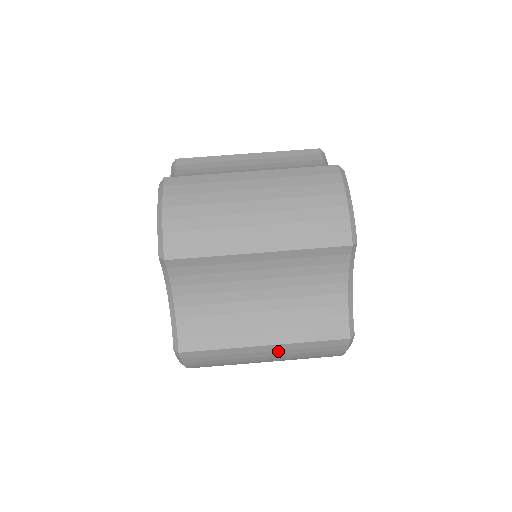
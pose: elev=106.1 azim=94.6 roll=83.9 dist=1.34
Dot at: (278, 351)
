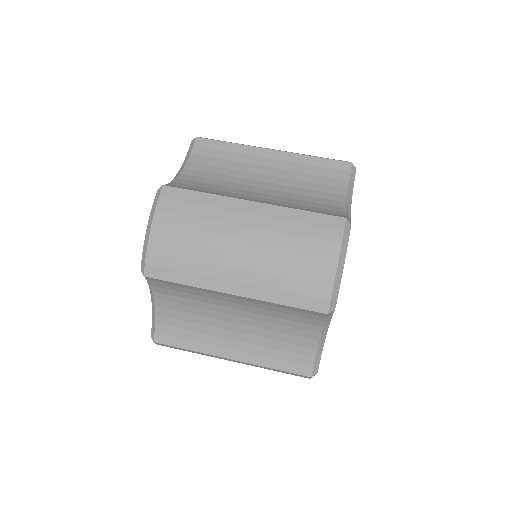
Dot at: (263, 218)
